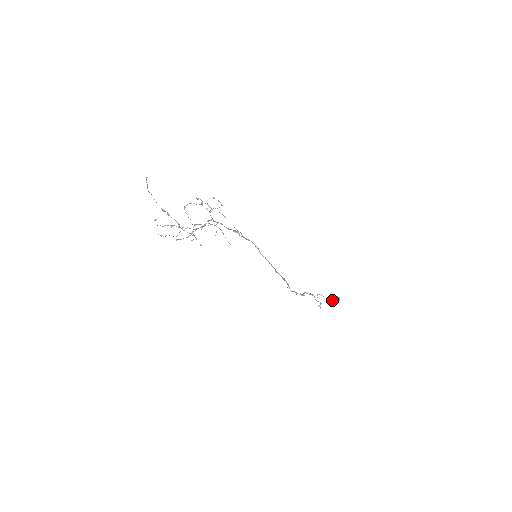
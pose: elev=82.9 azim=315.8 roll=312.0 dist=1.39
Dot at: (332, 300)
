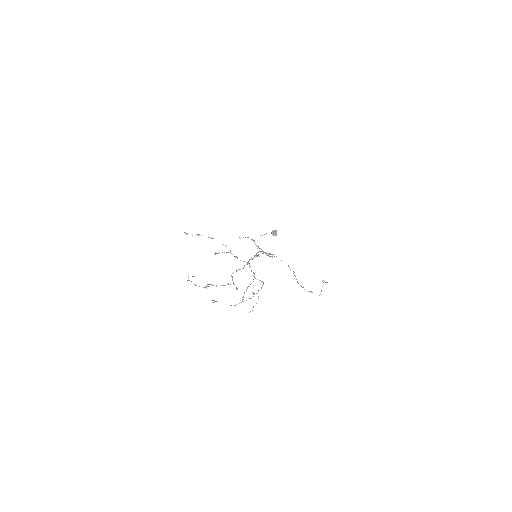
Dot at: occluded
